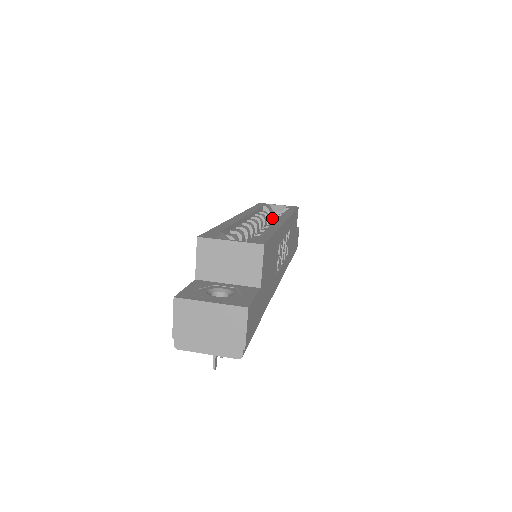
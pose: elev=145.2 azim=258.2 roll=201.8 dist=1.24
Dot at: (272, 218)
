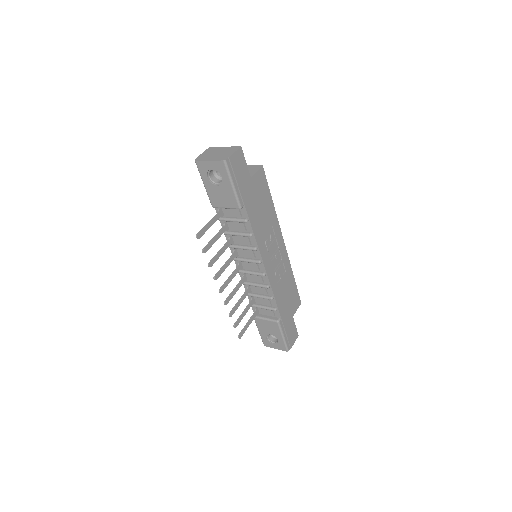
Dot at: occluded
